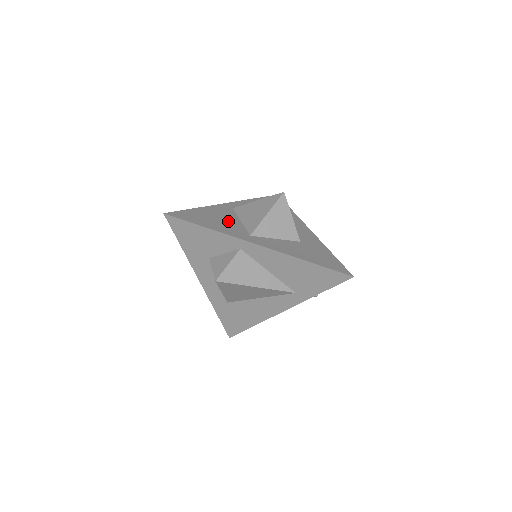
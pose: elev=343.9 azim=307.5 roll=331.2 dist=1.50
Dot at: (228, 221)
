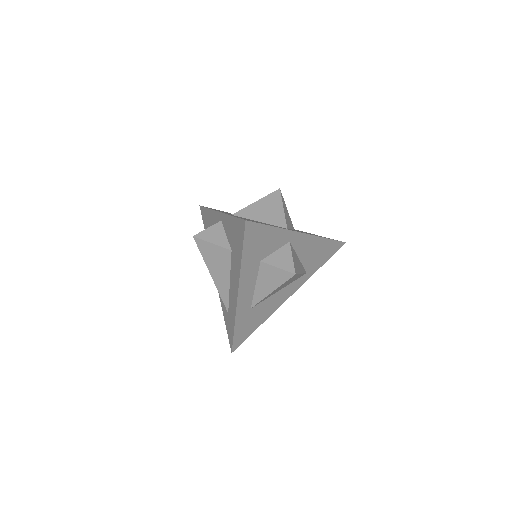
Dot at: (260, 222)
